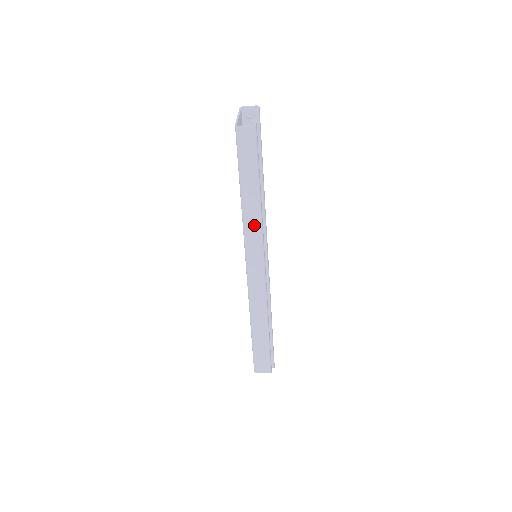
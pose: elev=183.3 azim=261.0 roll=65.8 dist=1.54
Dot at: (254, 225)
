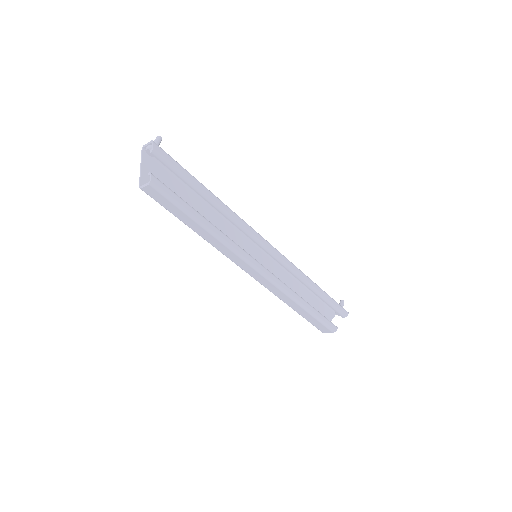
Dot at: (224, 249)
